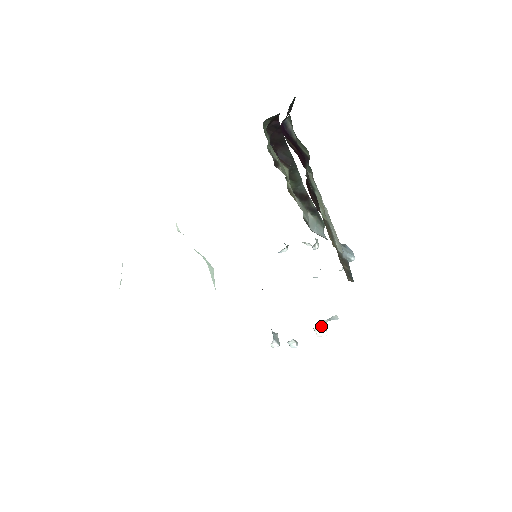
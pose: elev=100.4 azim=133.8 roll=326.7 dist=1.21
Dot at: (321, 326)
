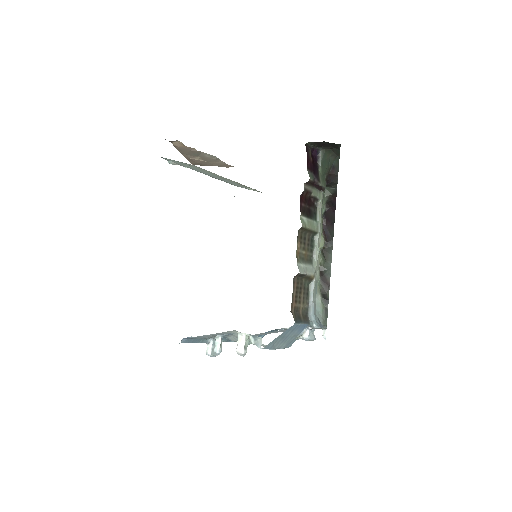
Dot at: (244, 334)
